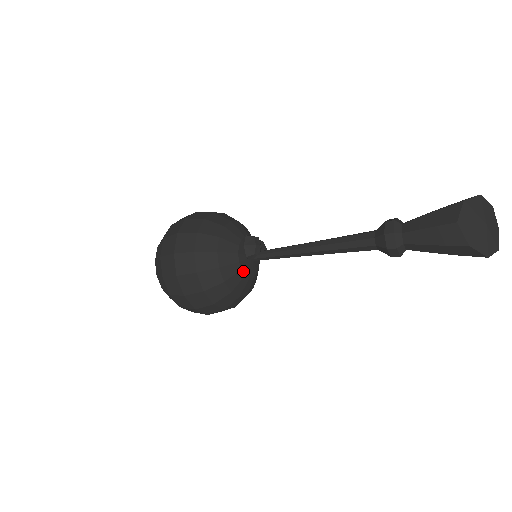
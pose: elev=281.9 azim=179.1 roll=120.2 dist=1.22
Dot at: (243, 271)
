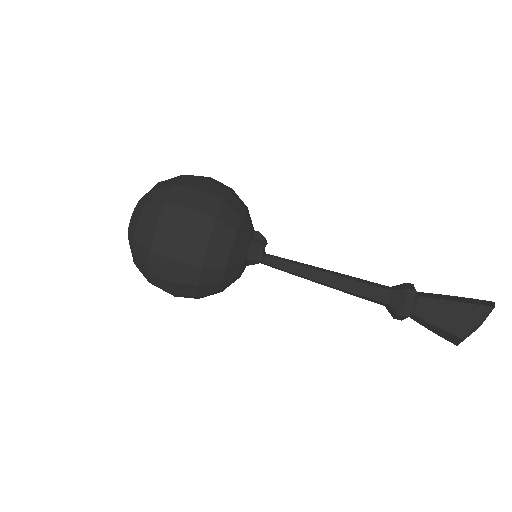
Dot at: occluded
